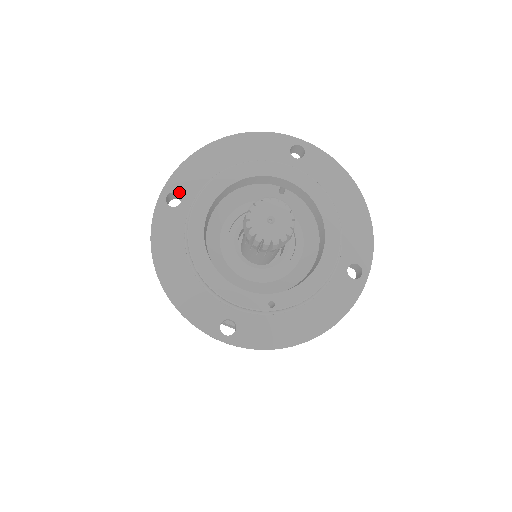
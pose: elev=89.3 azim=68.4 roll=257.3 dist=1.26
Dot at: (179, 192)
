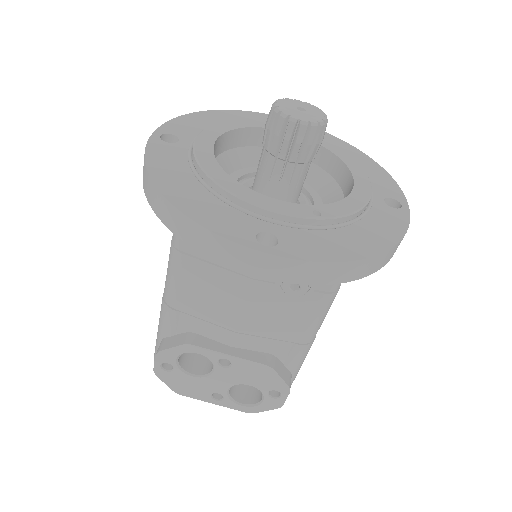
Dot at: (175, 134)
